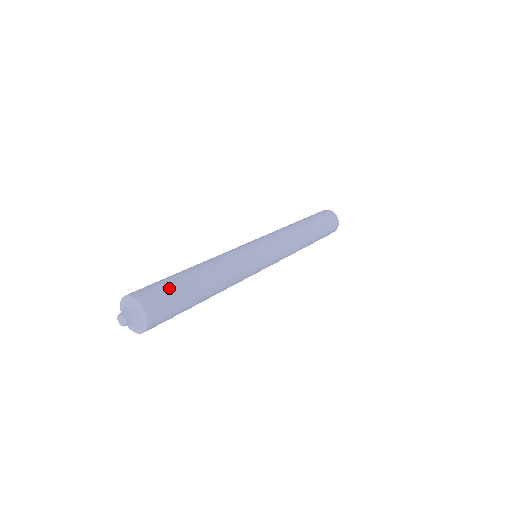
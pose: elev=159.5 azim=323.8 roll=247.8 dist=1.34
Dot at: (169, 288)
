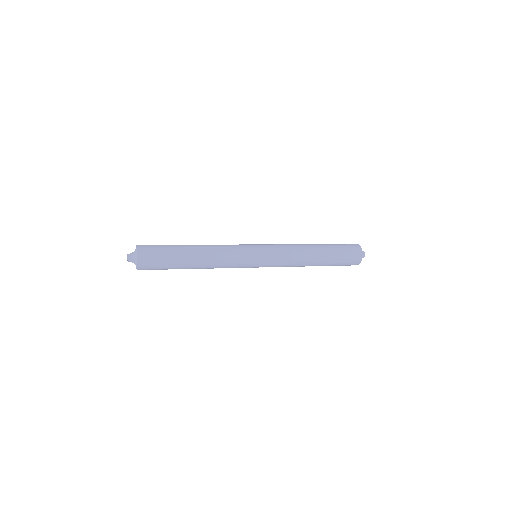
Dot at: (162, 256)
